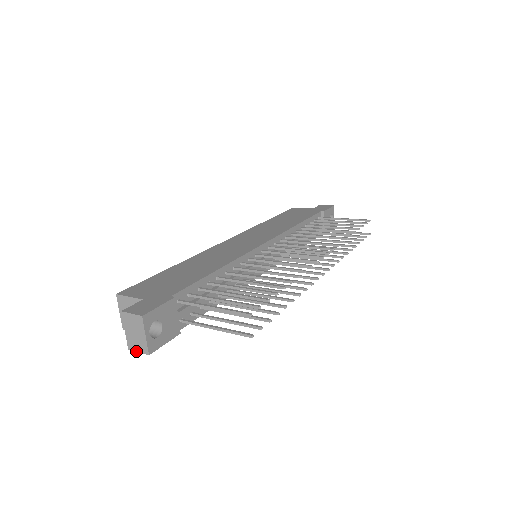
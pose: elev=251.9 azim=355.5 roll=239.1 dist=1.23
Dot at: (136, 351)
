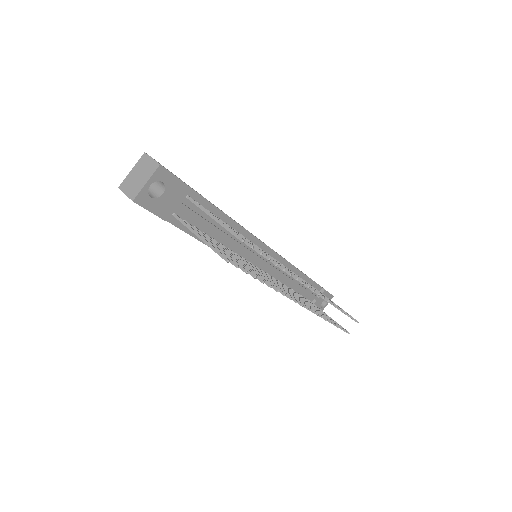
Dot at: (124, 192)
